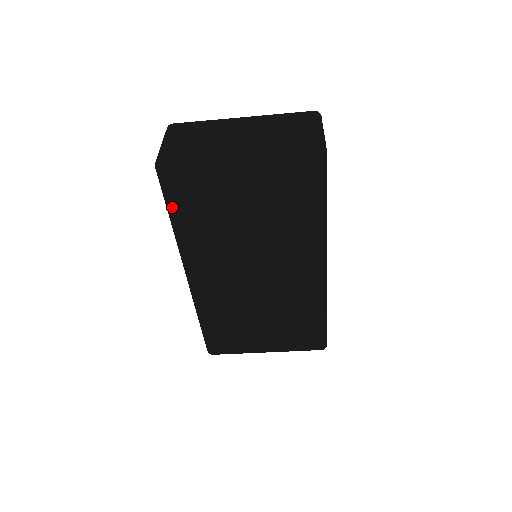
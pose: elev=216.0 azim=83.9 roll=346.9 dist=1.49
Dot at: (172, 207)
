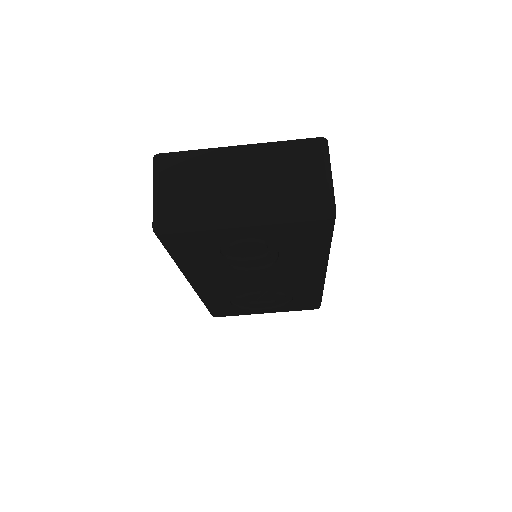
Dot at: (174, 254)
